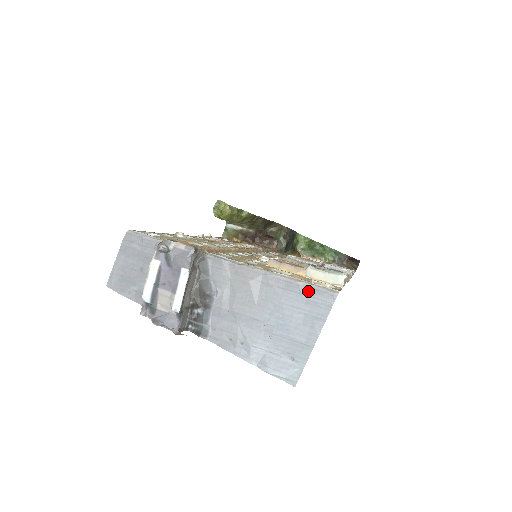
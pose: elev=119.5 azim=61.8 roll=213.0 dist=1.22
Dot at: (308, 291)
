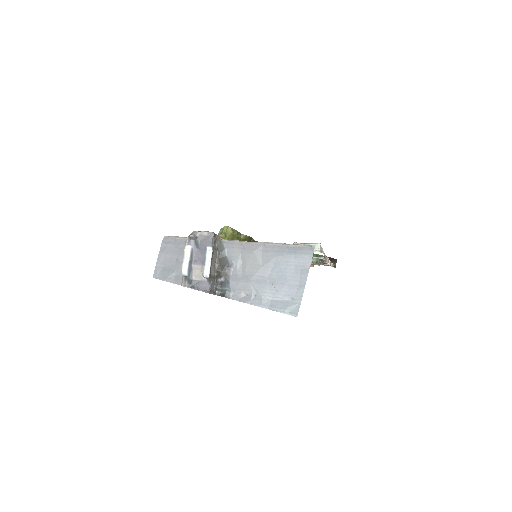
Dot at: (295, 249)
